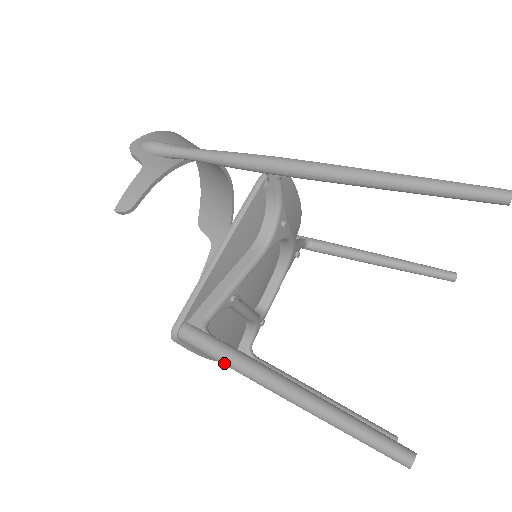
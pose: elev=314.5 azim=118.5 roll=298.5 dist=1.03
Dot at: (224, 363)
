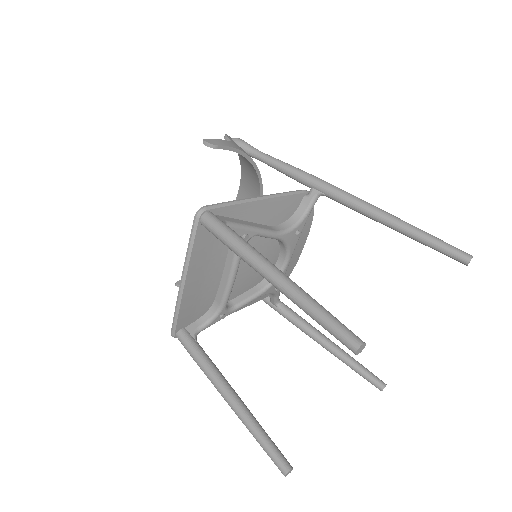
Dot at: (231, 241)
